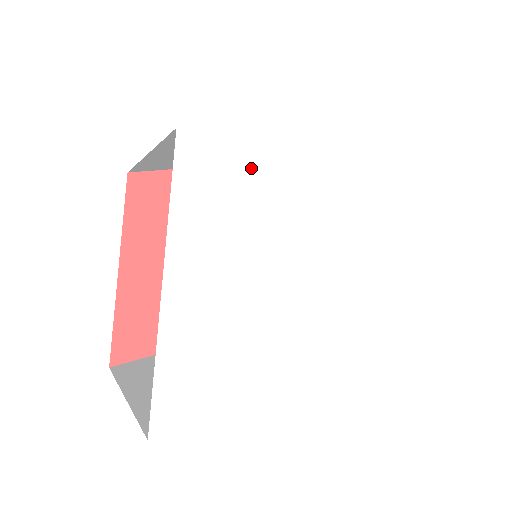
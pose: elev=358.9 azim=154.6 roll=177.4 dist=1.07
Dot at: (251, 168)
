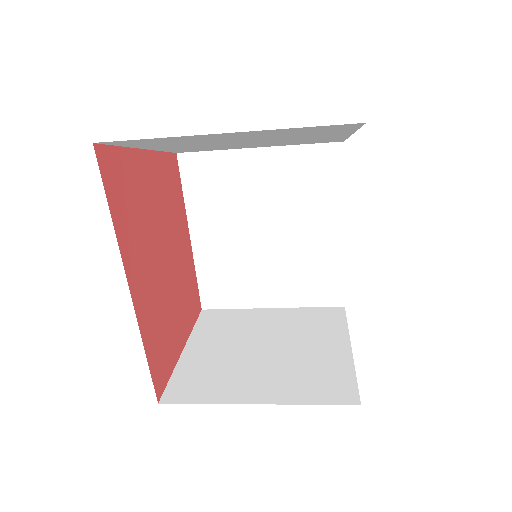
Dot at: occluded
